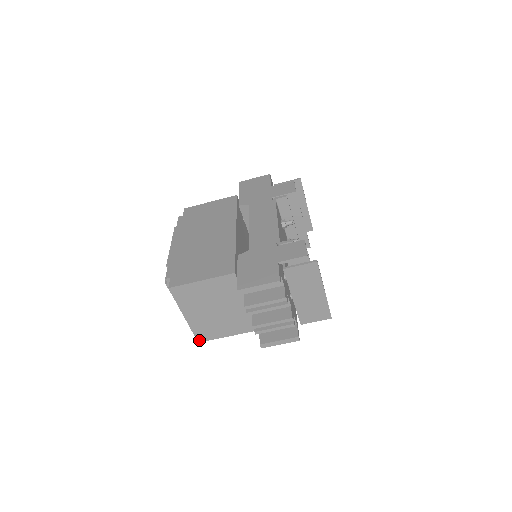
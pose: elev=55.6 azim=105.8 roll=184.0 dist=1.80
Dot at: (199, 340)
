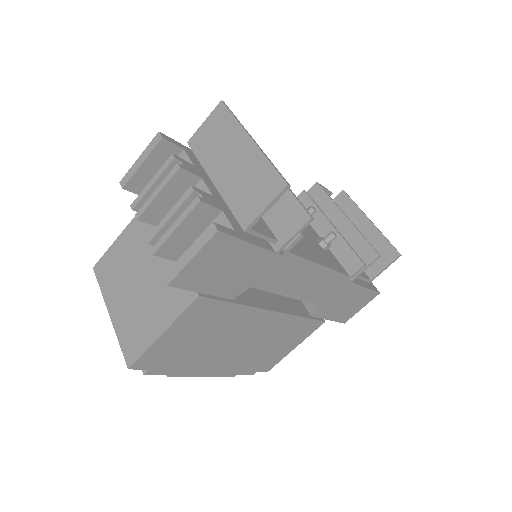
Dot at: (129, 362)
